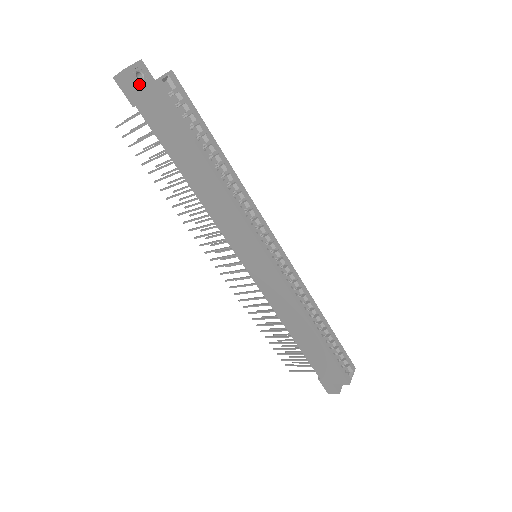
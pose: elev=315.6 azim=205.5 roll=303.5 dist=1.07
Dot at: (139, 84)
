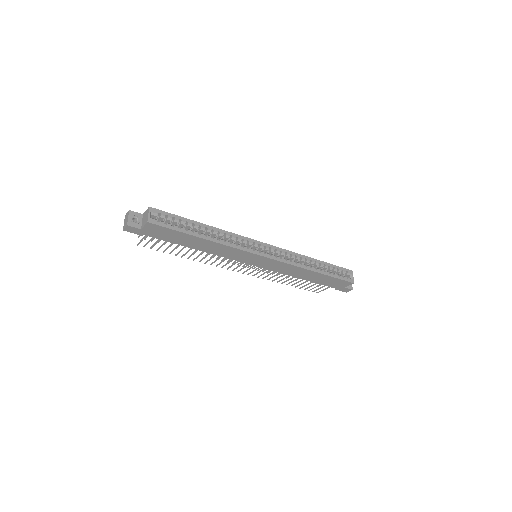
Dot at: (138, 225)
